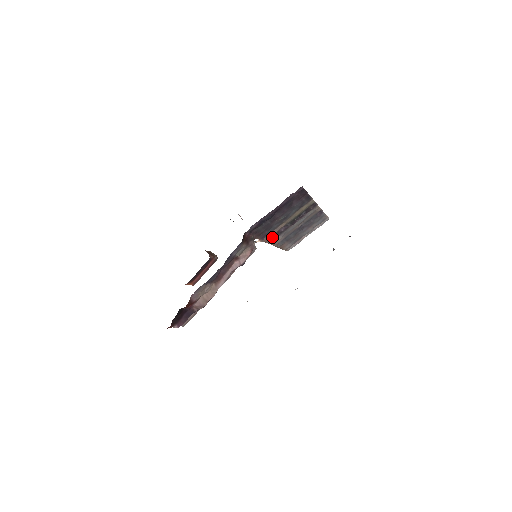
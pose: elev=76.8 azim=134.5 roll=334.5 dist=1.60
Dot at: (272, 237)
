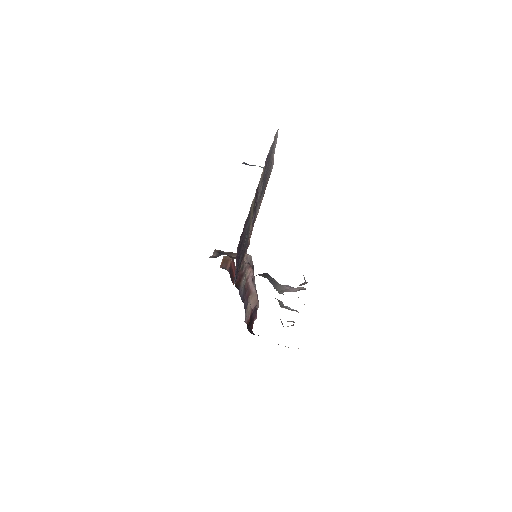
Dot at: (252, 225)
